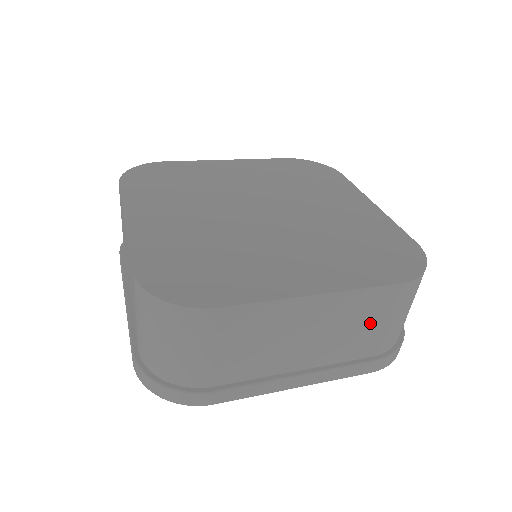
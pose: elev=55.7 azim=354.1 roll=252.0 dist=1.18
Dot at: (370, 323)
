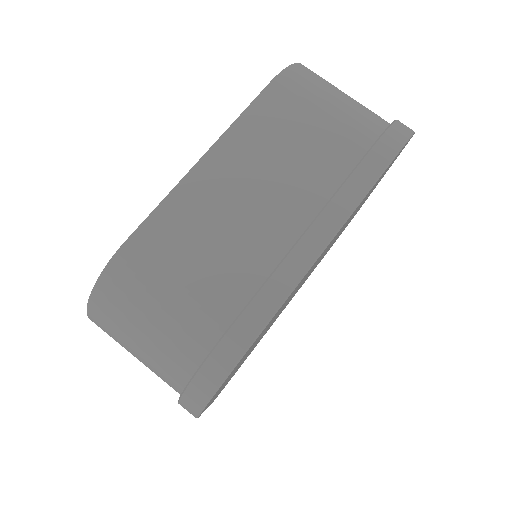
Dot at: (303, 130)
